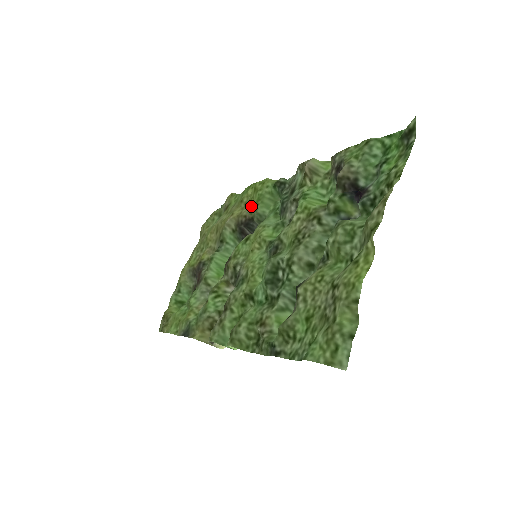
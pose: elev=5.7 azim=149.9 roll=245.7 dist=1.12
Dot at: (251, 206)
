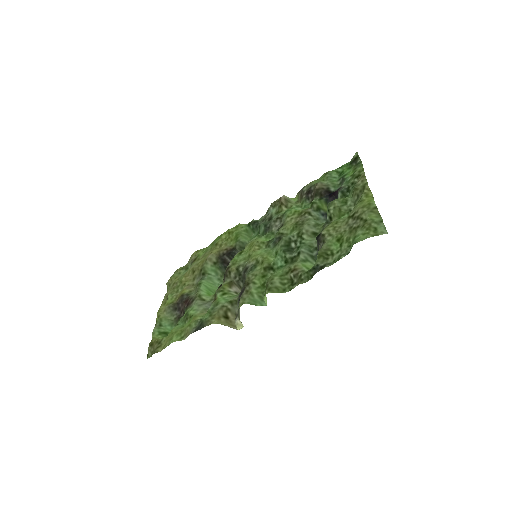
Dot at: (229, 242)
